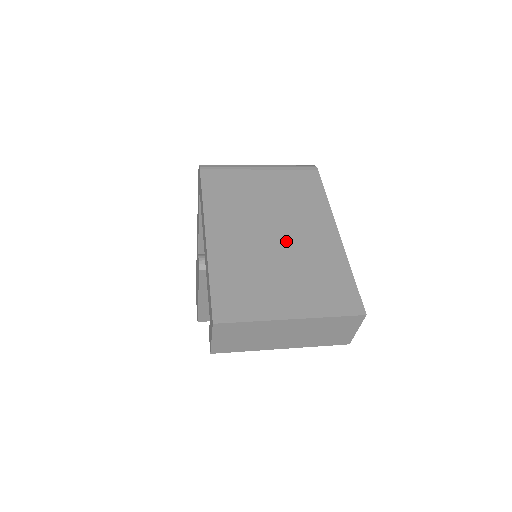
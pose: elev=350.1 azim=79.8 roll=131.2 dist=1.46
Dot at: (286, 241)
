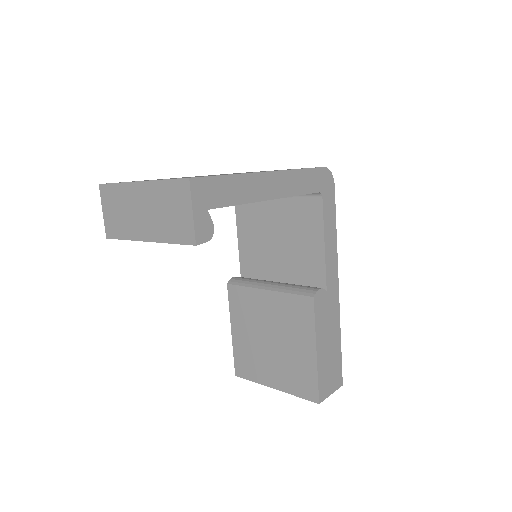
Dot at: occluded
